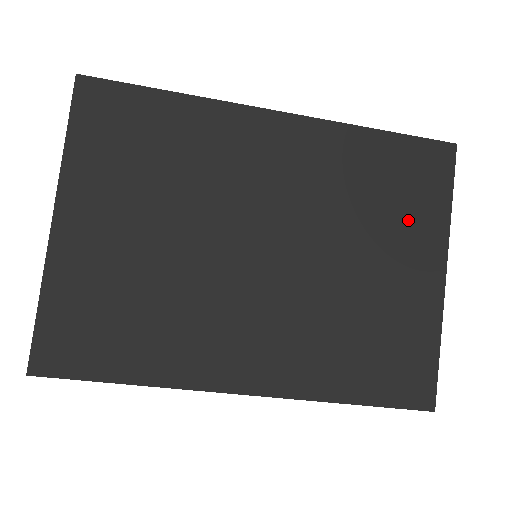
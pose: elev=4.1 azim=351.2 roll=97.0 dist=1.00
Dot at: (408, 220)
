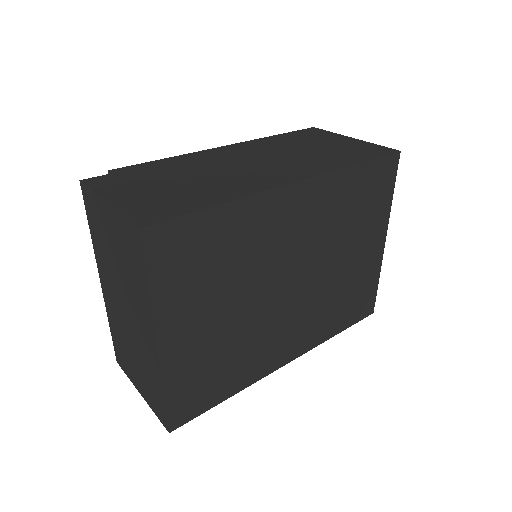
Dot at: (370, 219)
